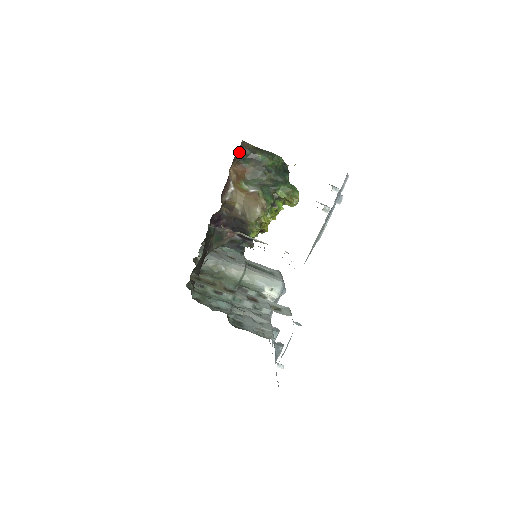
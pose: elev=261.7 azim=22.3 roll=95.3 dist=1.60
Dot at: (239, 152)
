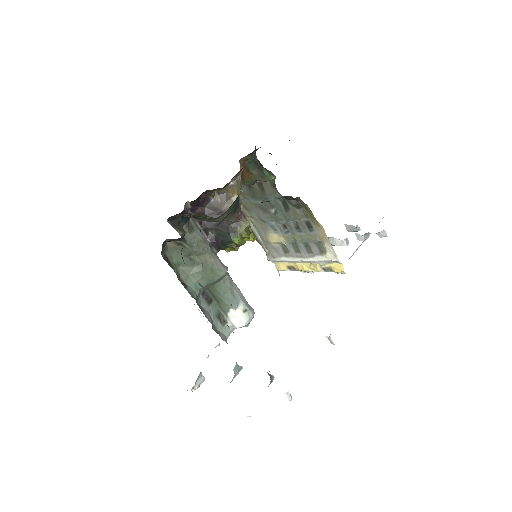
Dot at: occluded
